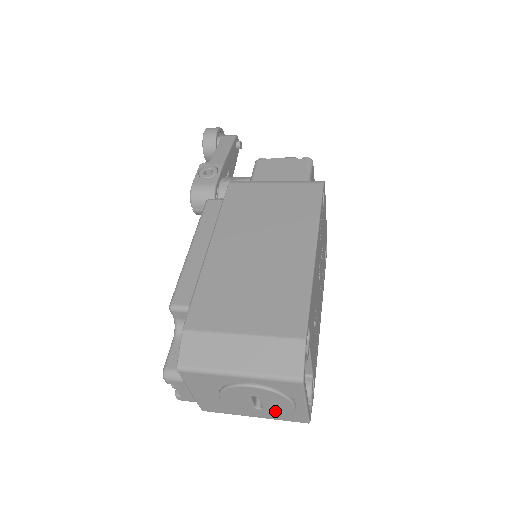
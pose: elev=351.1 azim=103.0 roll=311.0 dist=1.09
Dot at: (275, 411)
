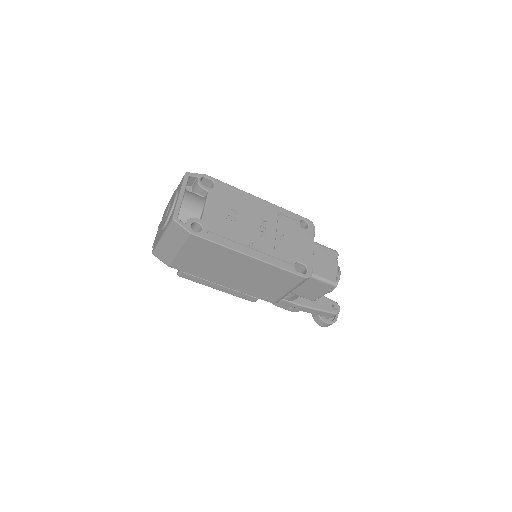
Dot at: occluded
